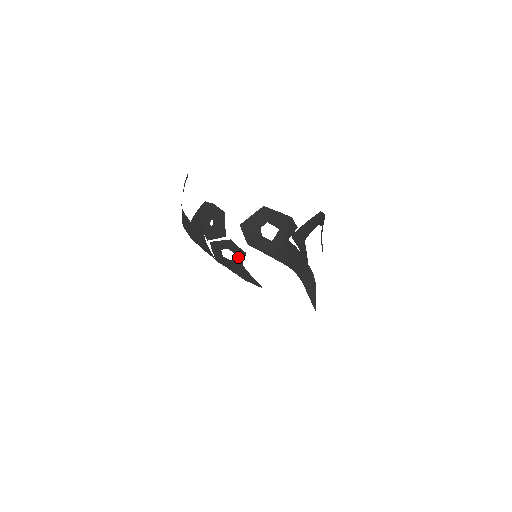
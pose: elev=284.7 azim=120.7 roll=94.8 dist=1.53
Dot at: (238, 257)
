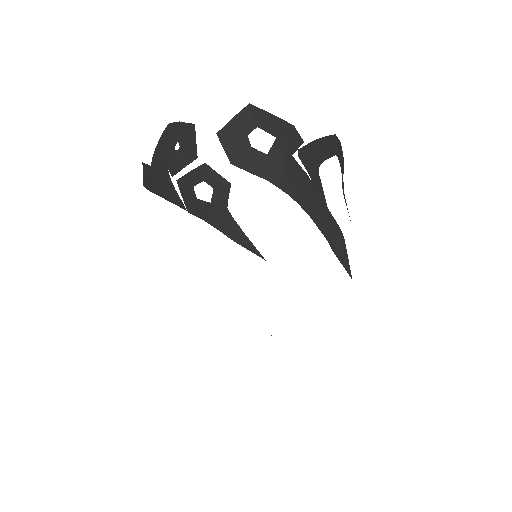
Dot at: (219, 194)
